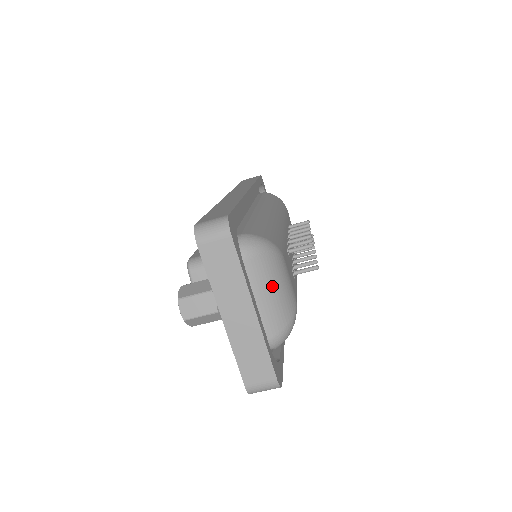
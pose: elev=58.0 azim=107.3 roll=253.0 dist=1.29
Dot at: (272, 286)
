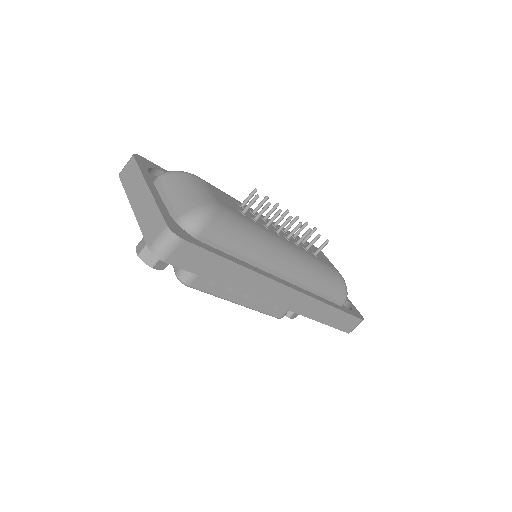
Dot at: (181, 187)
